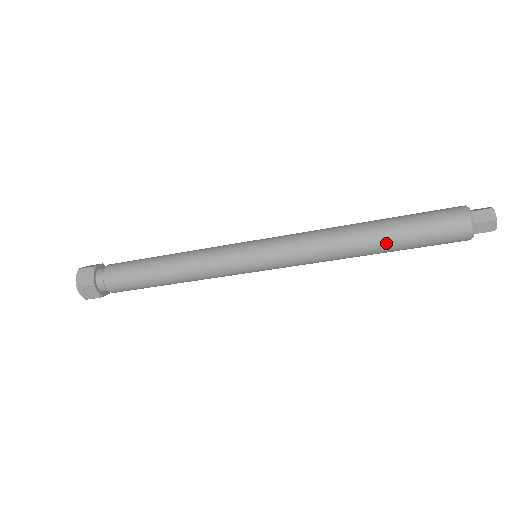
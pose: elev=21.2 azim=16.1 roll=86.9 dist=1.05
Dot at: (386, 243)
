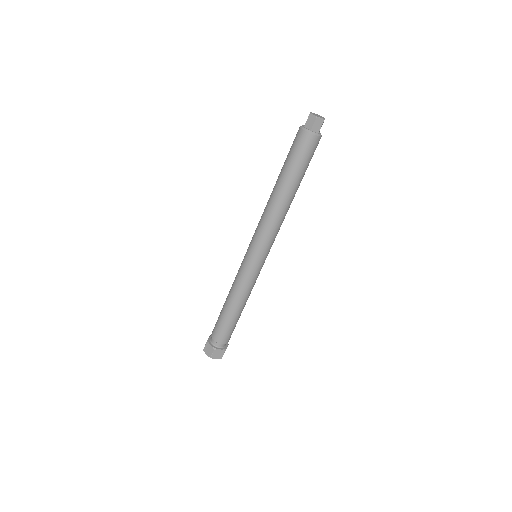
Dot at: (290, 185)
